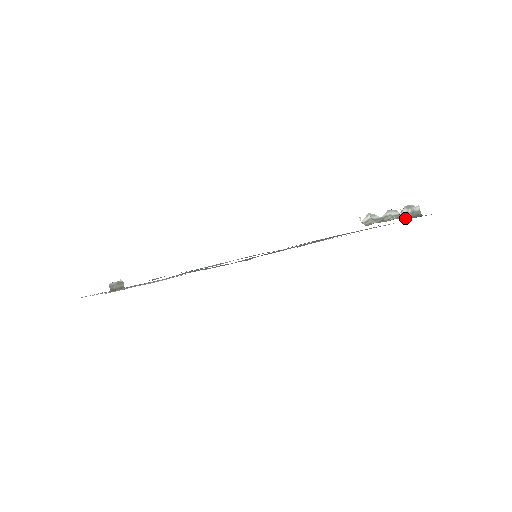
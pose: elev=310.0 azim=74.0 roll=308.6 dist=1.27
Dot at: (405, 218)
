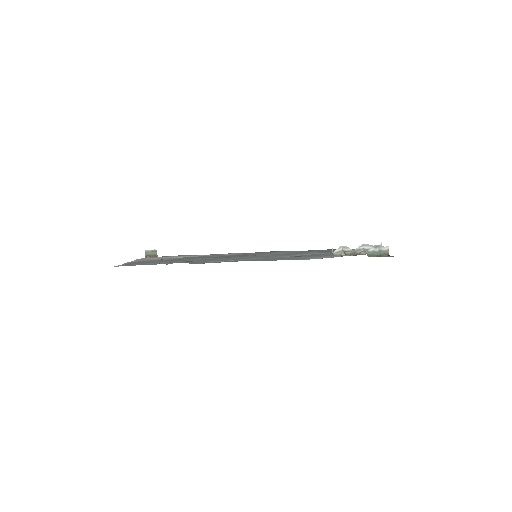
Dot at: (370, 256)
